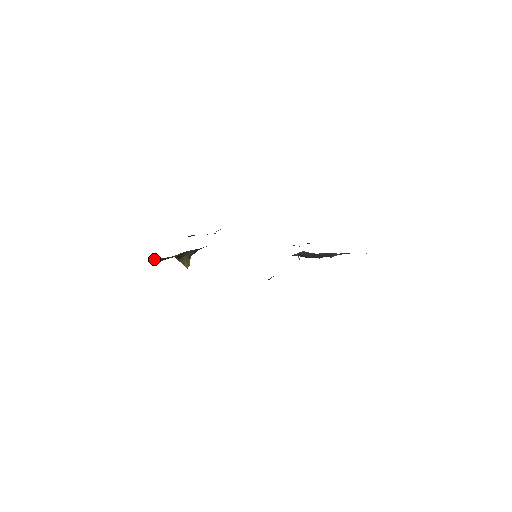
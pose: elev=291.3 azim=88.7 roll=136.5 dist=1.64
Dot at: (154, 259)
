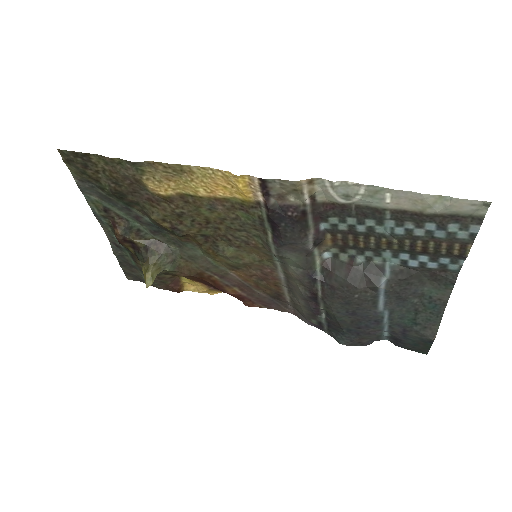
Dot at: (114, 224)
